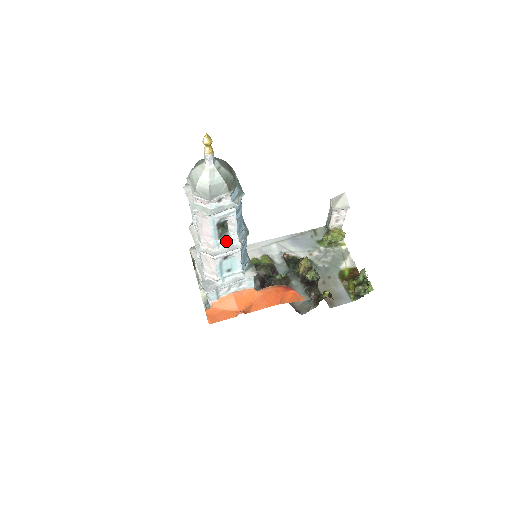
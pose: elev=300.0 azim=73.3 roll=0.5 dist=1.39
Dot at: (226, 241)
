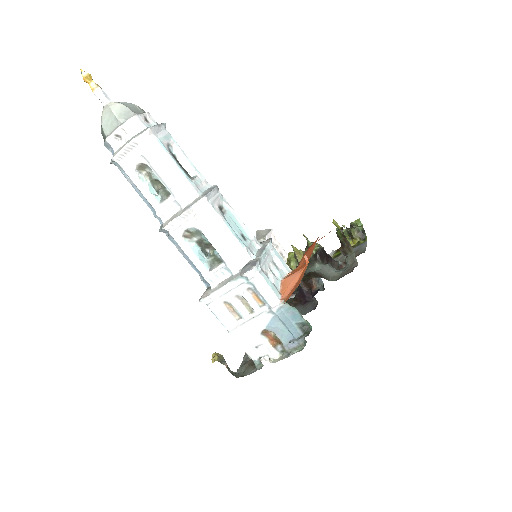
Dot at: (199, 184)
